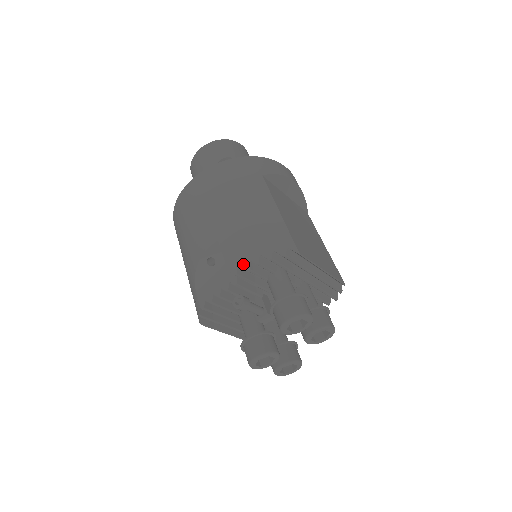
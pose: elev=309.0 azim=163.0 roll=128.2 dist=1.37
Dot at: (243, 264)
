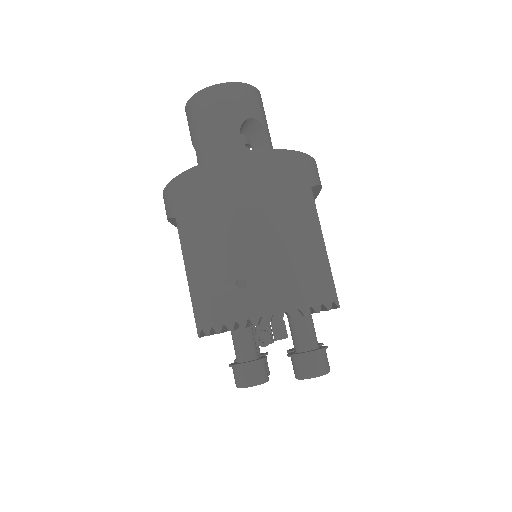
Dot at: (292, 312)
